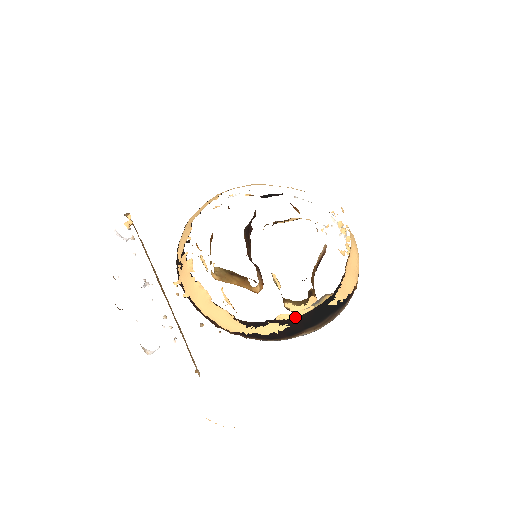
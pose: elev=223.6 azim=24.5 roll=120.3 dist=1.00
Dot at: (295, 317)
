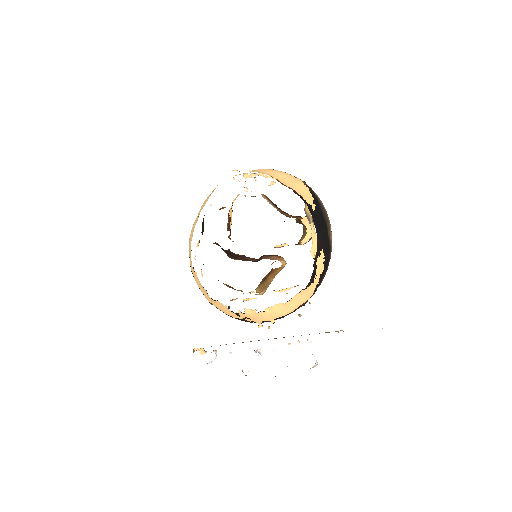
Dot at: (317, 242)
